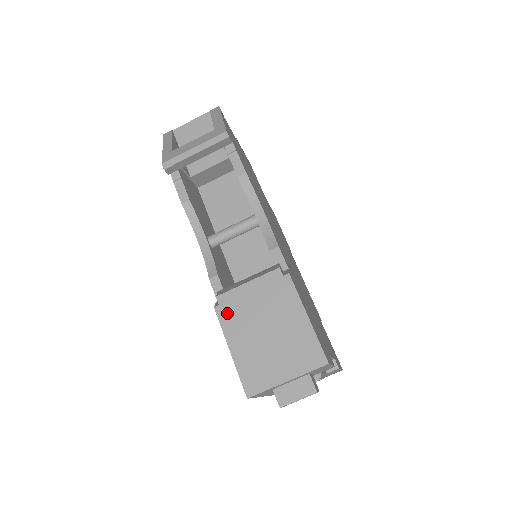
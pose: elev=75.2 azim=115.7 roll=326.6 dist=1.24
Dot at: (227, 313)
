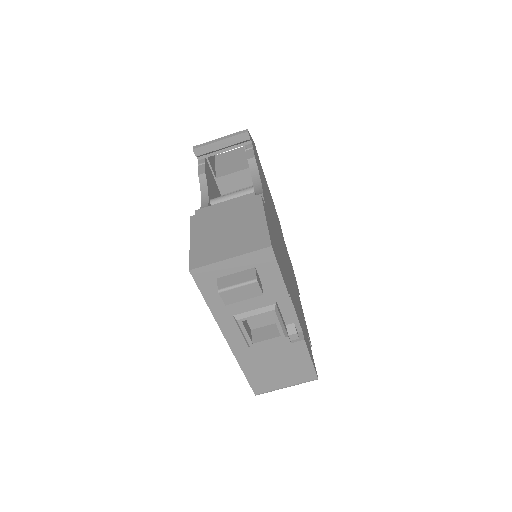
Dot at: (199, 219)
